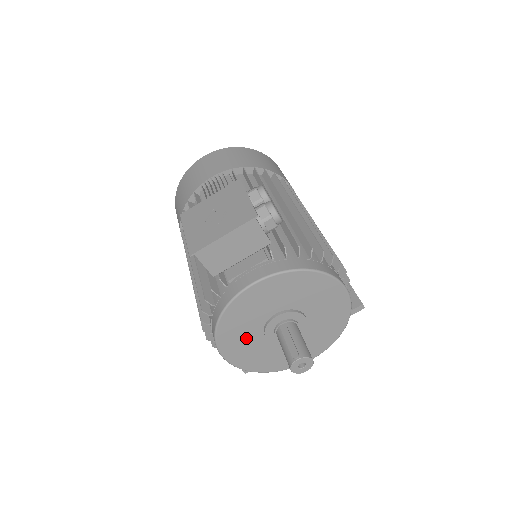
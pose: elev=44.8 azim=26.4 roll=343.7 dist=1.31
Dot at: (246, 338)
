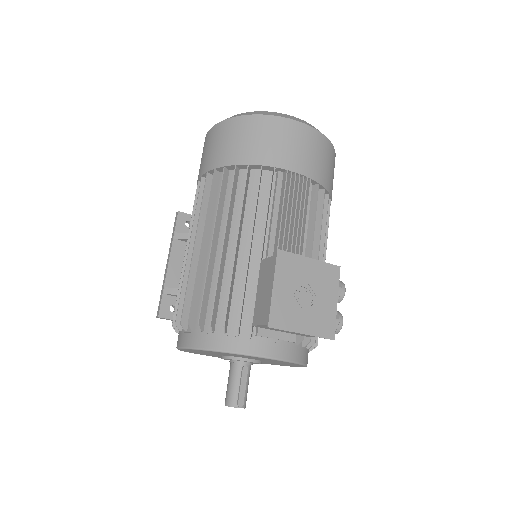
Dot at: (213, 353)
